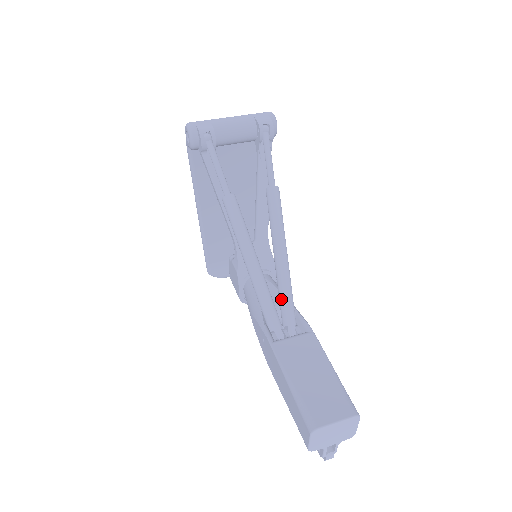
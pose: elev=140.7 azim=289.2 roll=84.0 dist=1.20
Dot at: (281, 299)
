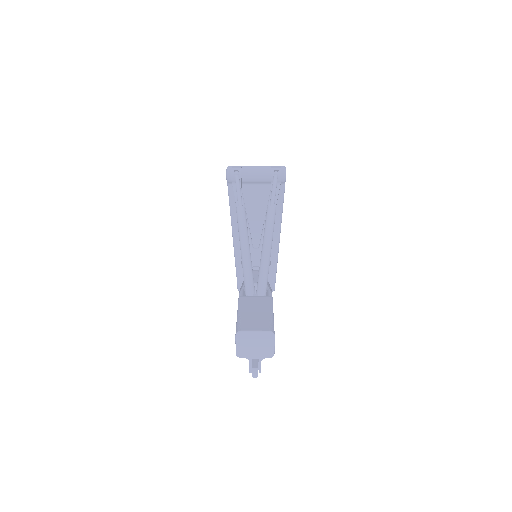
Dot at: (259, 276)
